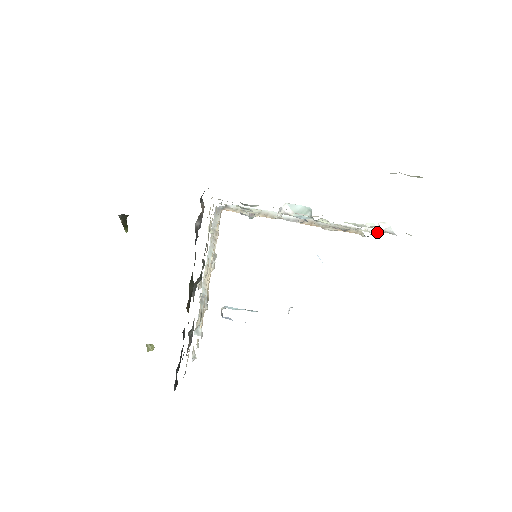
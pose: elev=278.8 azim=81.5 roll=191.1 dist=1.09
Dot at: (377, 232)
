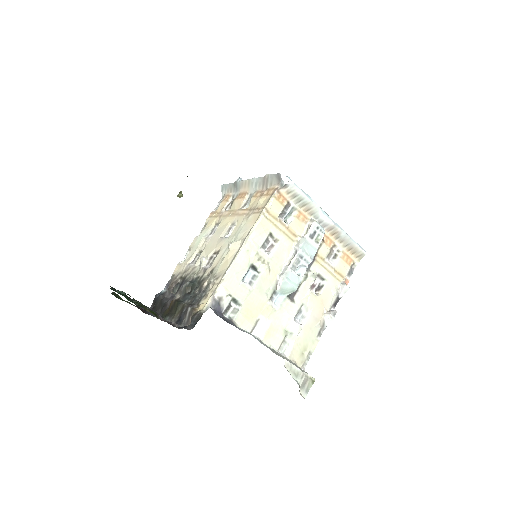
Dot at: (341, 296)
